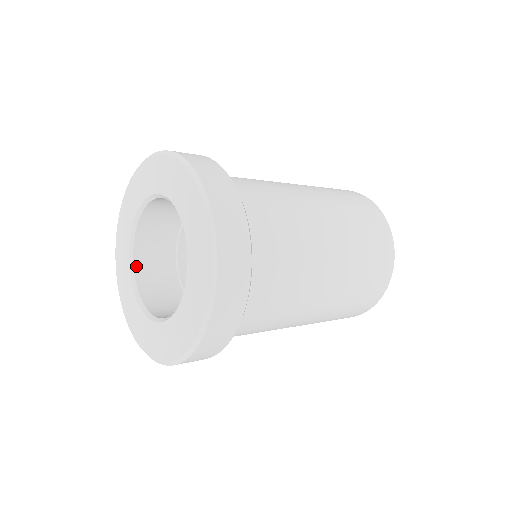
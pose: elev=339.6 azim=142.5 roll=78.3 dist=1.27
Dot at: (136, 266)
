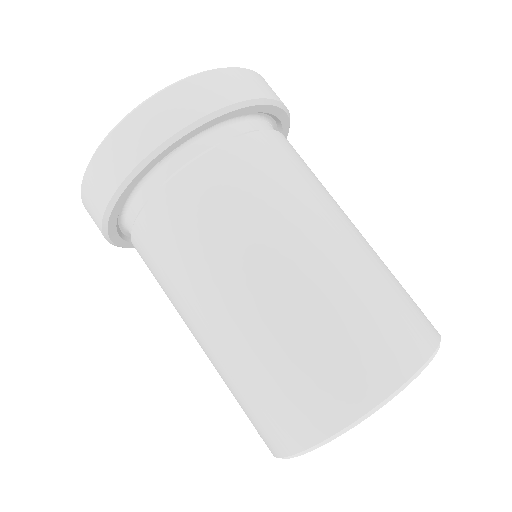
Dot at: occluded
